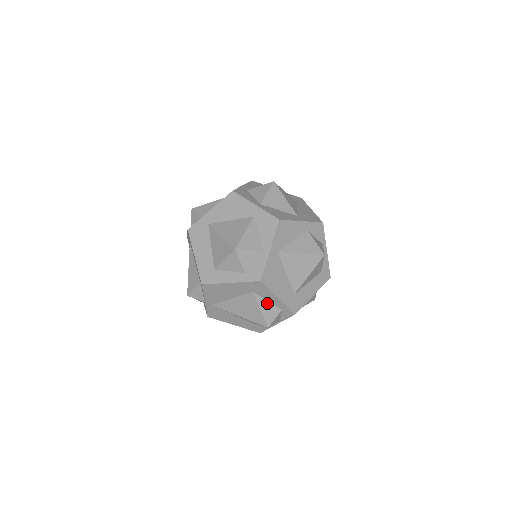
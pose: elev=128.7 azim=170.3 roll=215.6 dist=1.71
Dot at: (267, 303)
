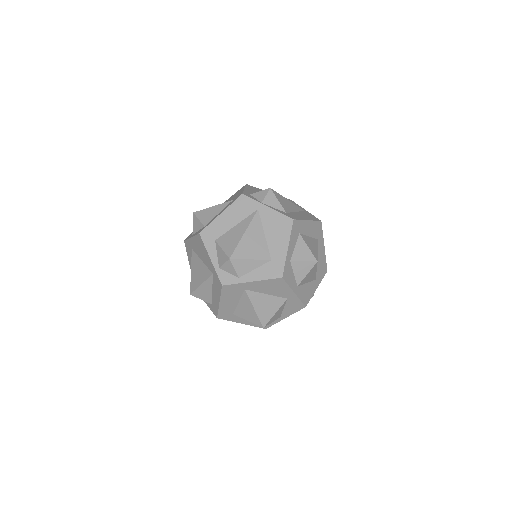
Dot at: occluded
